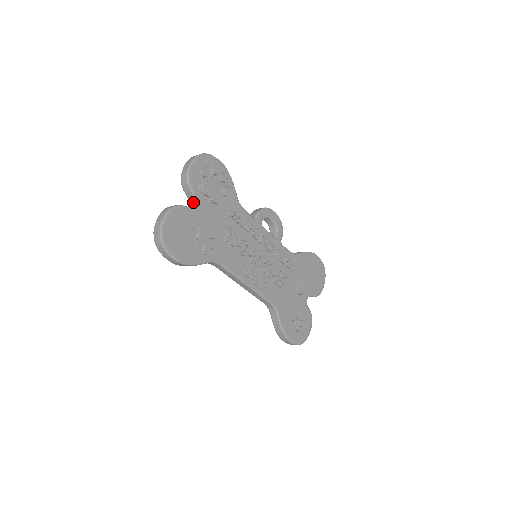
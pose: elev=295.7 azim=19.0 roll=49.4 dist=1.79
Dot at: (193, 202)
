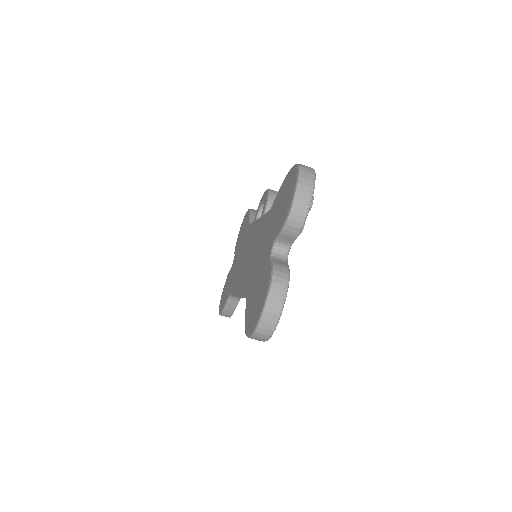
Dot at: (285, 248)
